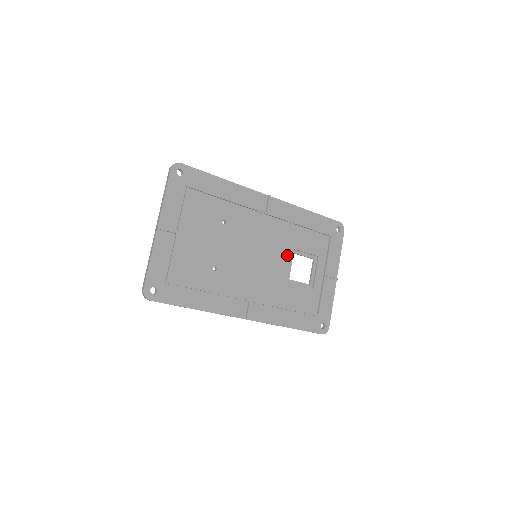
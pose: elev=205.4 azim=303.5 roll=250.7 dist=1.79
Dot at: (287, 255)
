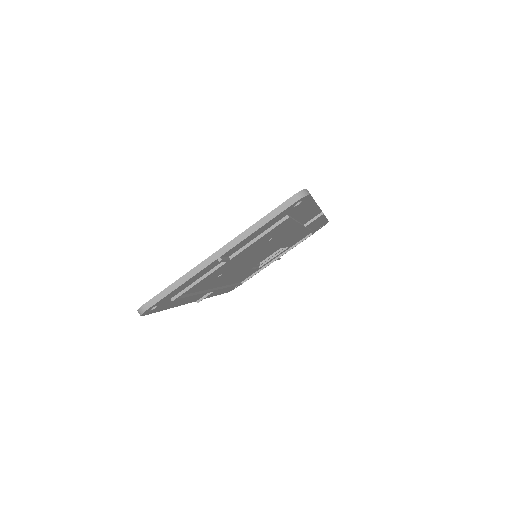
Dot at: (274, 251)
